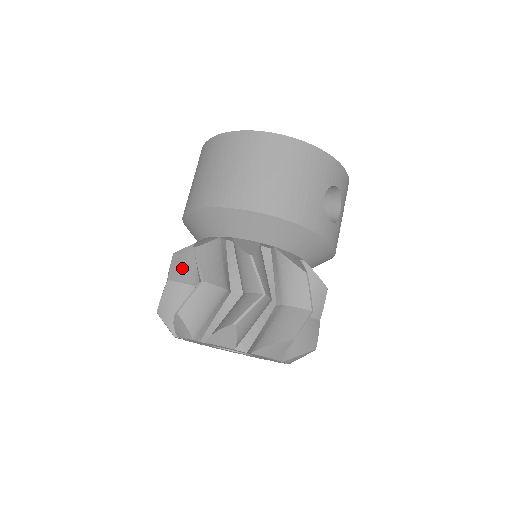
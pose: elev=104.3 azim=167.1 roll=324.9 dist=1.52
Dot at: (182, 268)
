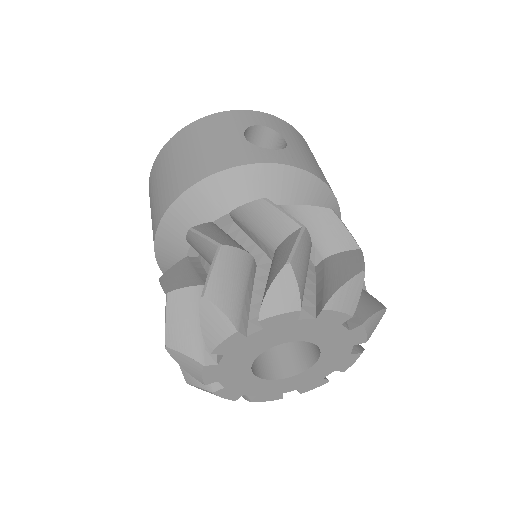
Dot at: occluded
